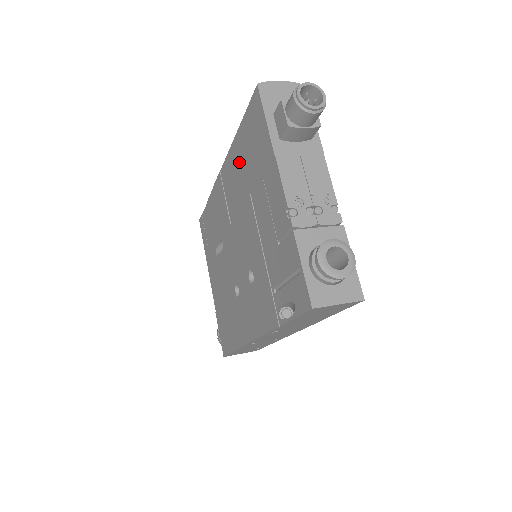
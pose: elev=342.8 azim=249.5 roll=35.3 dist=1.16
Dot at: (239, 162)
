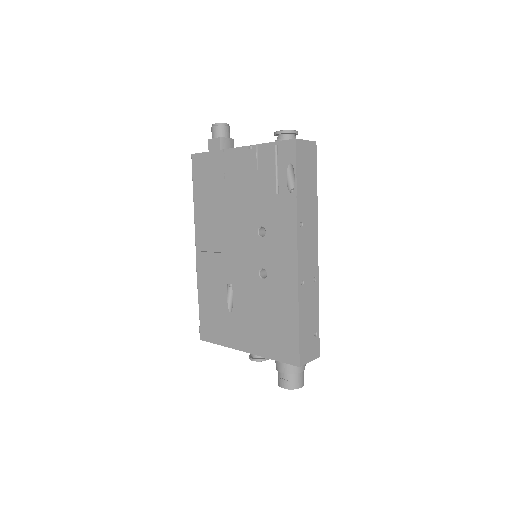
Dot at: (206, 208)
